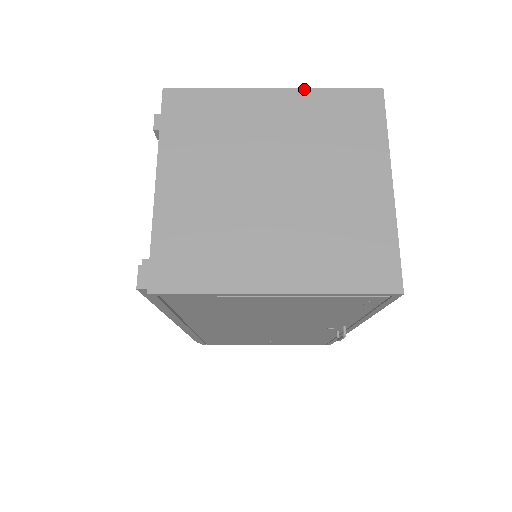
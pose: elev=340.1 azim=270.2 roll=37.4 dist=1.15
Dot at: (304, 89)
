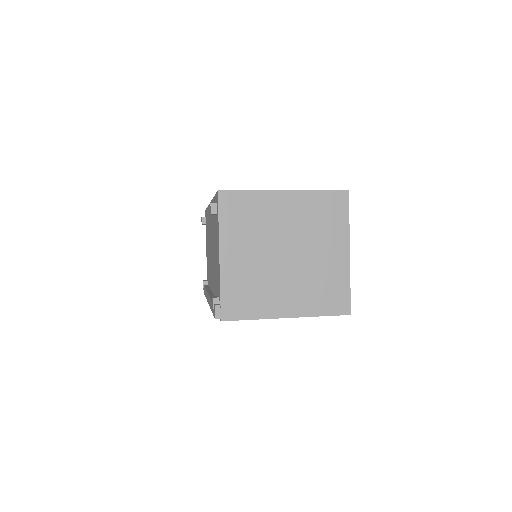
Dot at: (303, 191)
